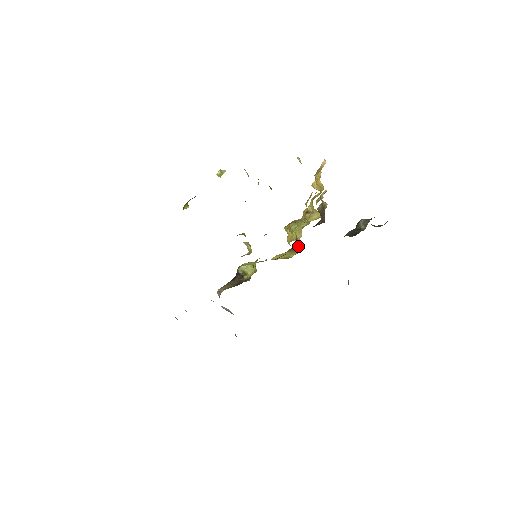
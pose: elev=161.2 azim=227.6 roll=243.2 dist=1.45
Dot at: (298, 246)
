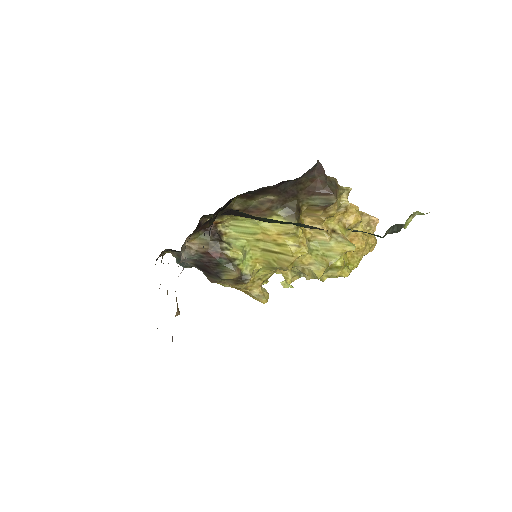
Dot at: (296, 217)
